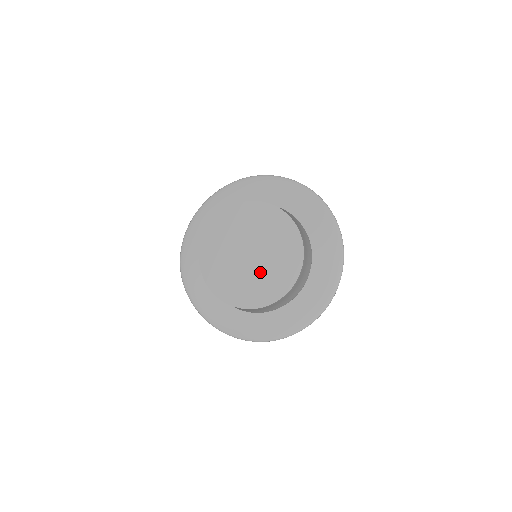
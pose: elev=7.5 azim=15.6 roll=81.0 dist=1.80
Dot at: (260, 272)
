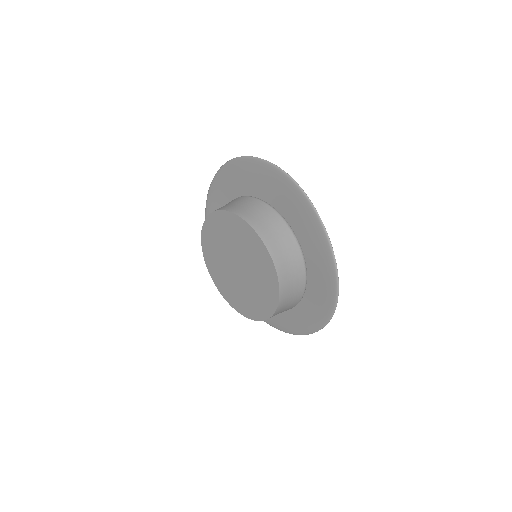
Dot at: (249, 287)
